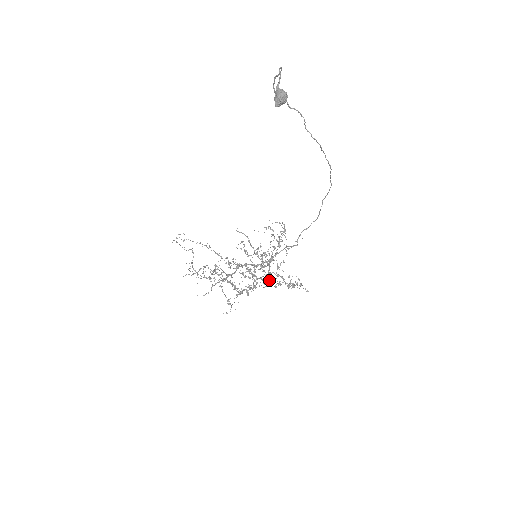
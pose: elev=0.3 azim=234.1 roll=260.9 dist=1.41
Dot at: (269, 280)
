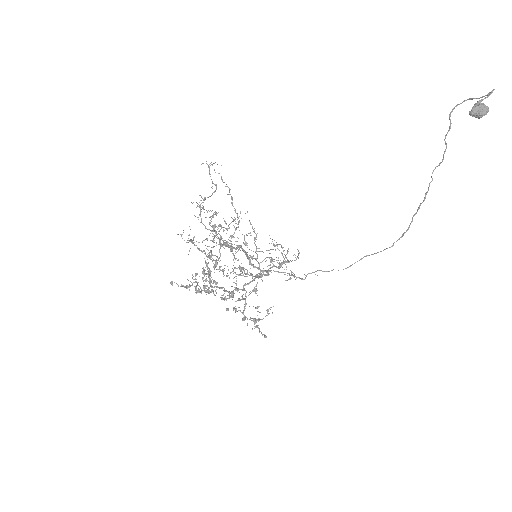
Dot at: (233, 295)
